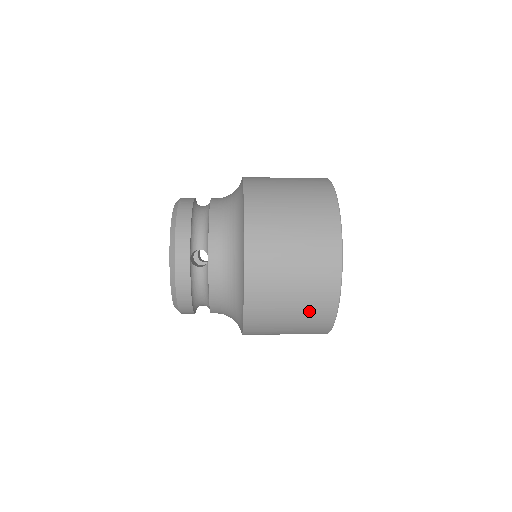
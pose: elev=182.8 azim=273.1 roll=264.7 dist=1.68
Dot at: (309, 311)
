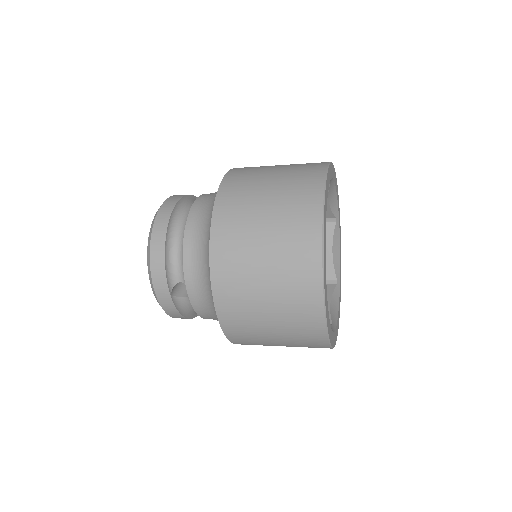
Dot at: (300, 346)
